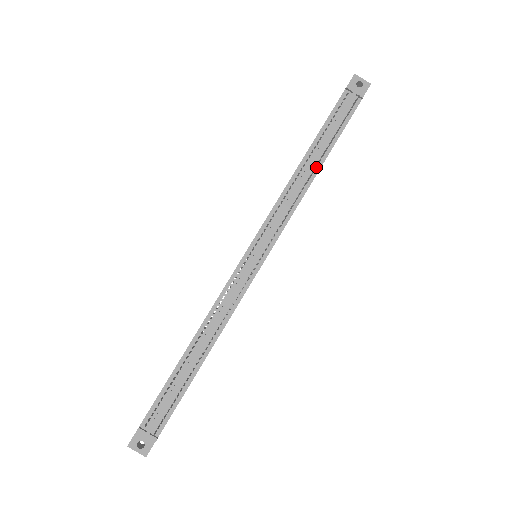
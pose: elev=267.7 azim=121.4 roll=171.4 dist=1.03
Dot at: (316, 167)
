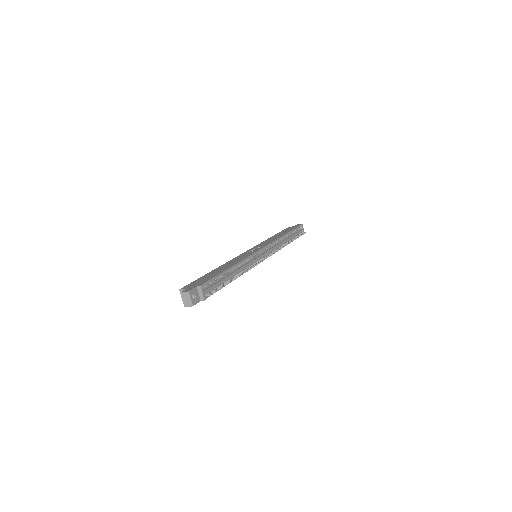
Dot at: occluded
